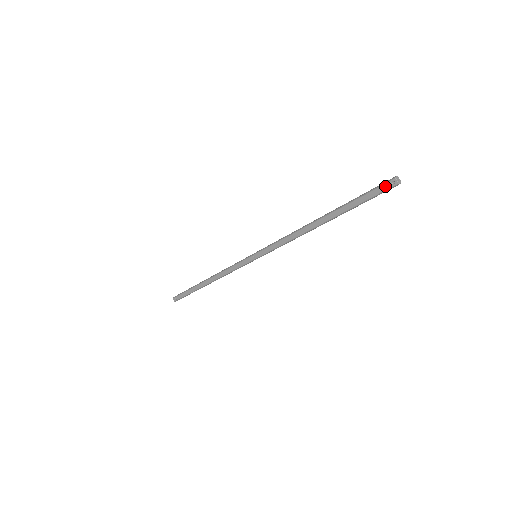
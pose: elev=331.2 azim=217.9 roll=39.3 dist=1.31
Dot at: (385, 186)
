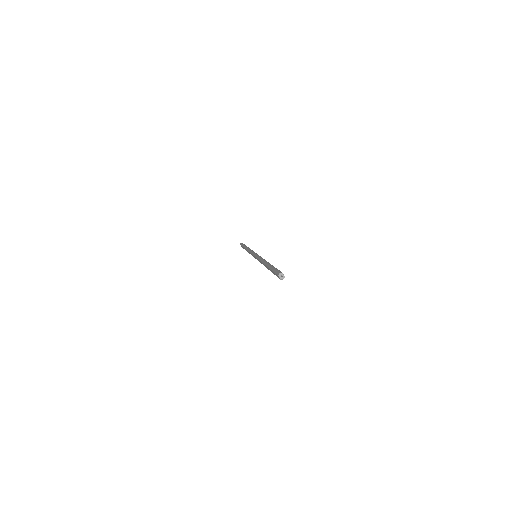
Dot at: (277, 275)
